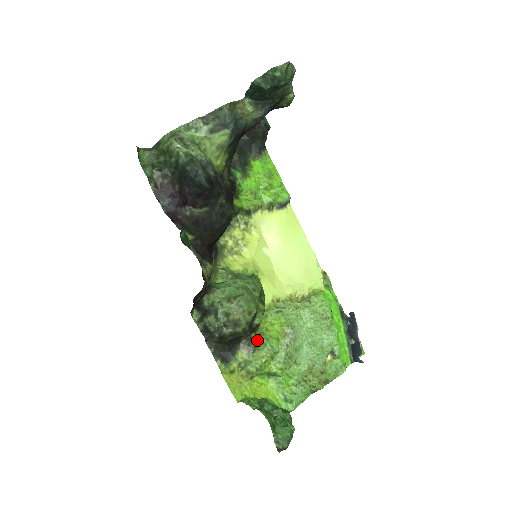
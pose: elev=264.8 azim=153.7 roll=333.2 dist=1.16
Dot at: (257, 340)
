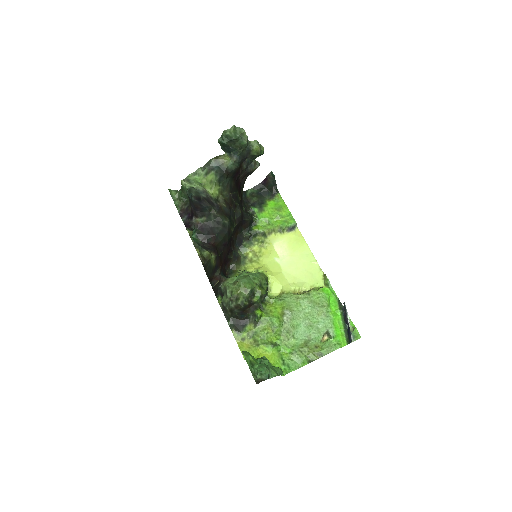
Dot at: (259, 315)
